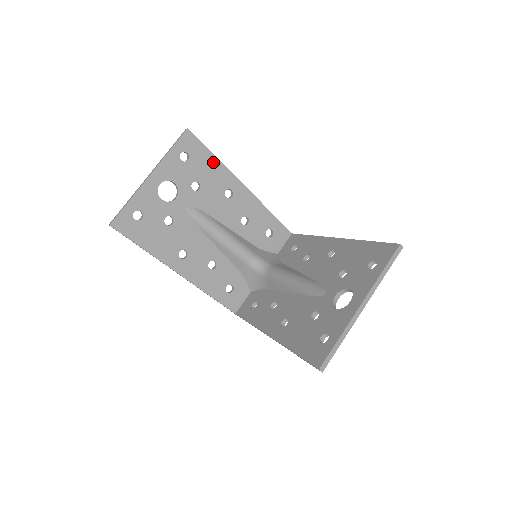
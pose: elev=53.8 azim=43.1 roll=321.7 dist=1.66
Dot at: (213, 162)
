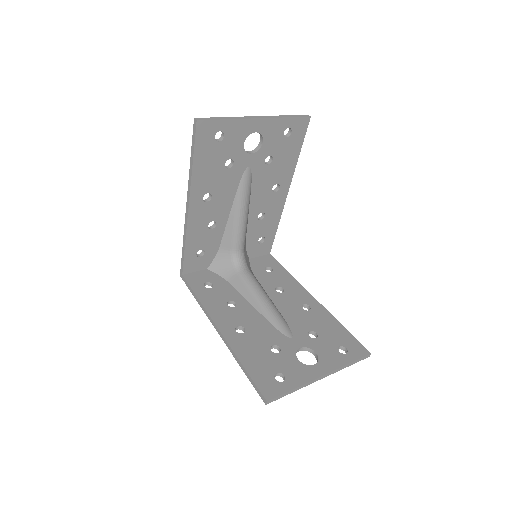
Dot at: (294, 156)
